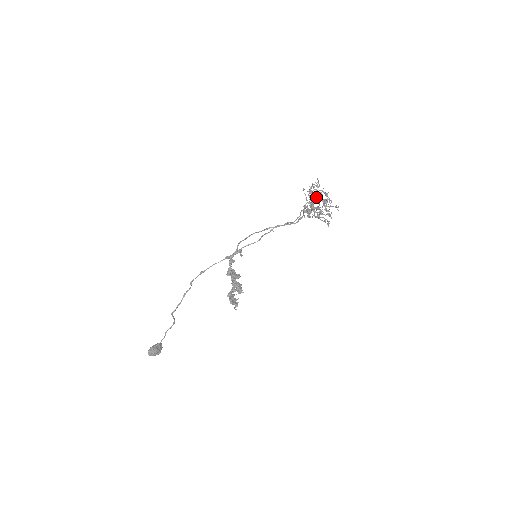
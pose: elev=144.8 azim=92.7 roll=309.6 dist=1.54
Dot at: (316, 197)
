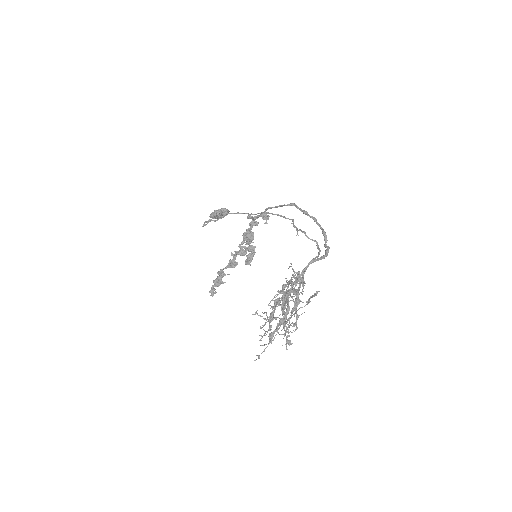
Dot at: (284, 300)
